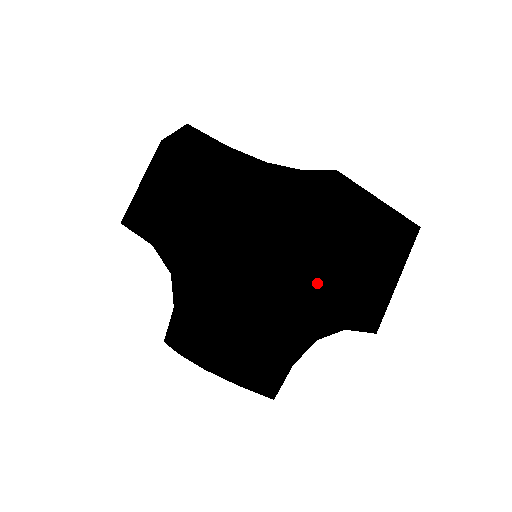
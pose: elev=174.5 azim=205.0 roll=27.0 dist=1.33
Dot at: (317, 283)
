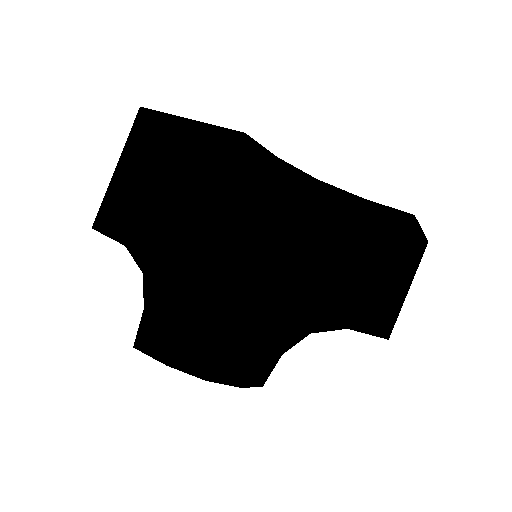
Dot at: (354, 306)
